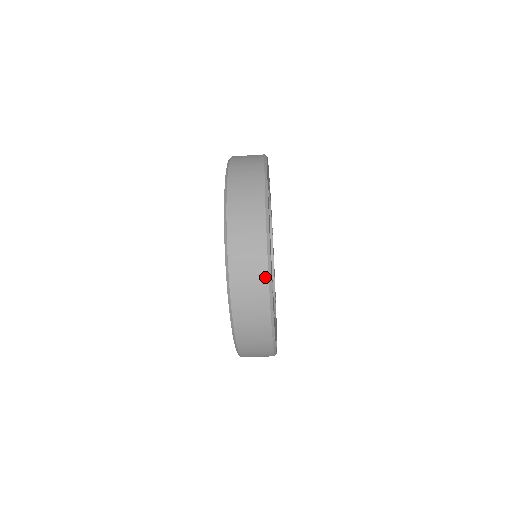
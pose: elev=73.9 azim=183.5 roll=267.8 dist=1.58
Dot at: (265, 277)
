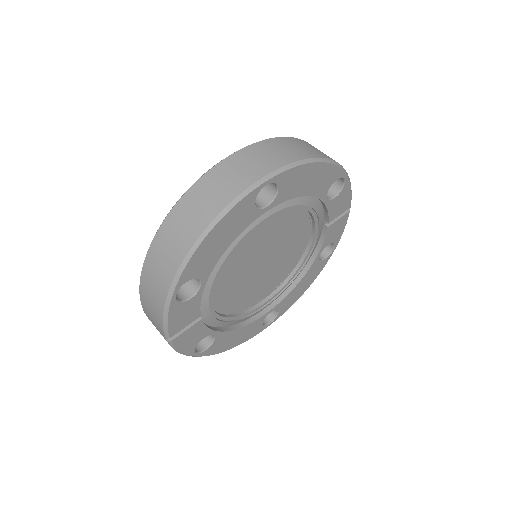
Dot at: (170, 278)
